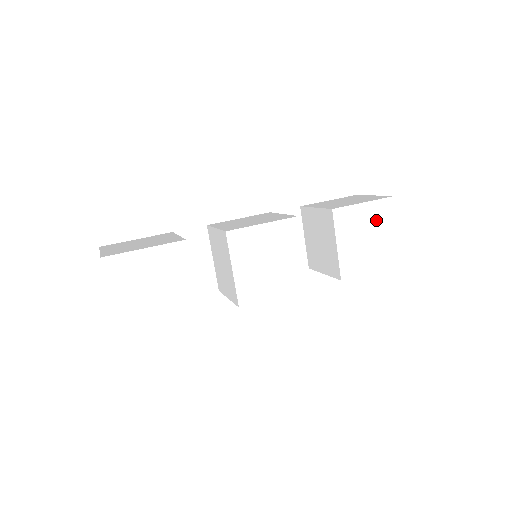
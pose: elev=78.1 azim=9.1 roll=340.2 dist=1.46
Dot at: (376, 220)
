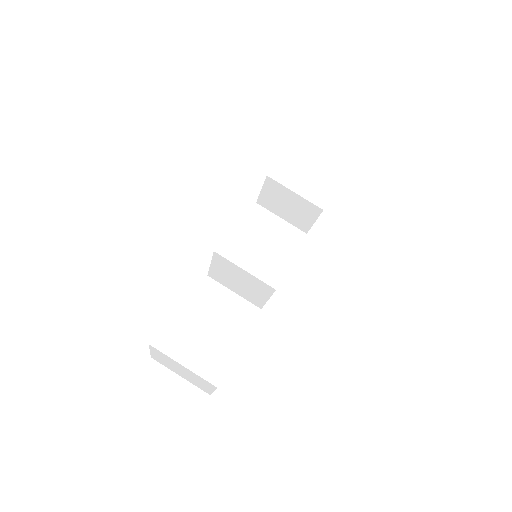
Dot at: occluded
